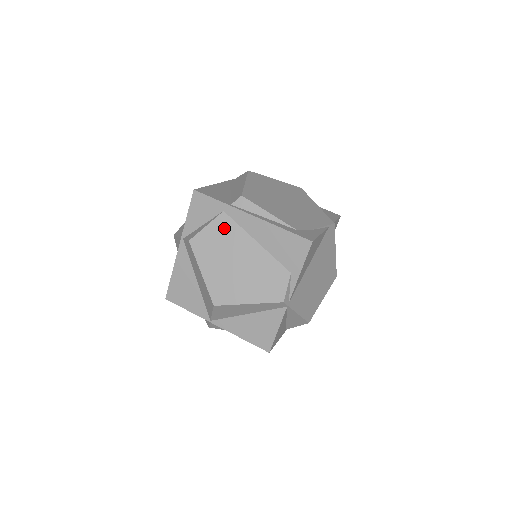
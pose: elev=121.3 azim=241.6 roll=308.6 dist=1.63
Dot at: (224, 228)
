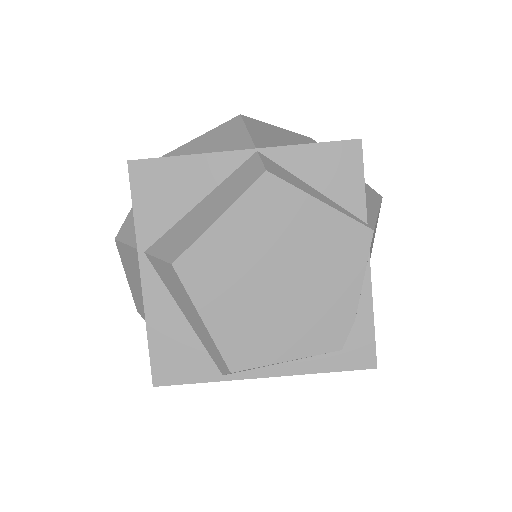
Dot at: occluded
